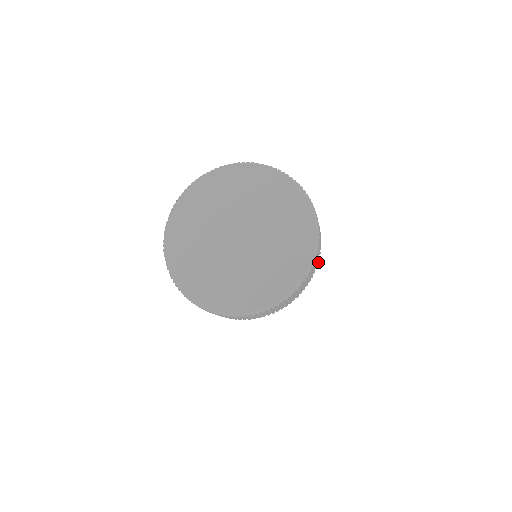
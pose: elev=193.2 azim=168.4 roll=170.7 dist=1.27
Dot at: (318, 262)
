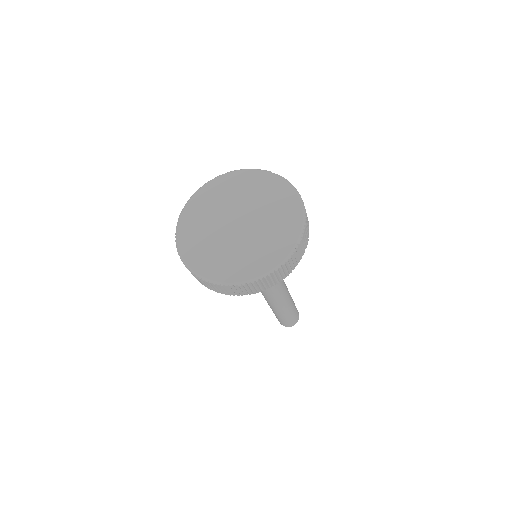
Dot at: occluded
